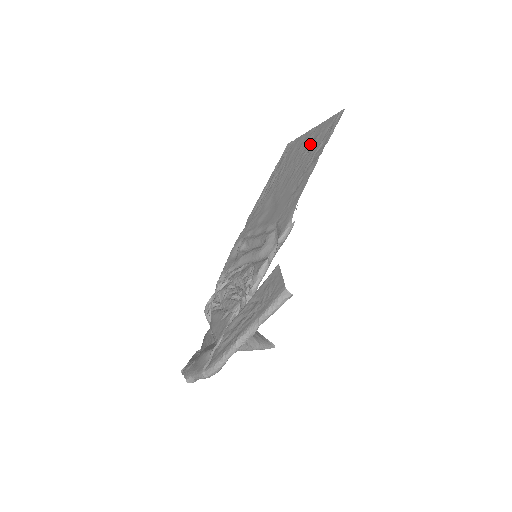
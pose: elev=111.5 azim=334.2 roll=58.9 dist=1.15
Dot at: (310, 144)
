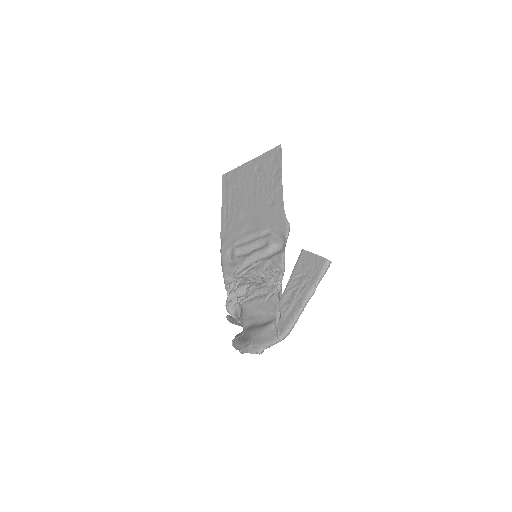
Dot at: (258, 171)
